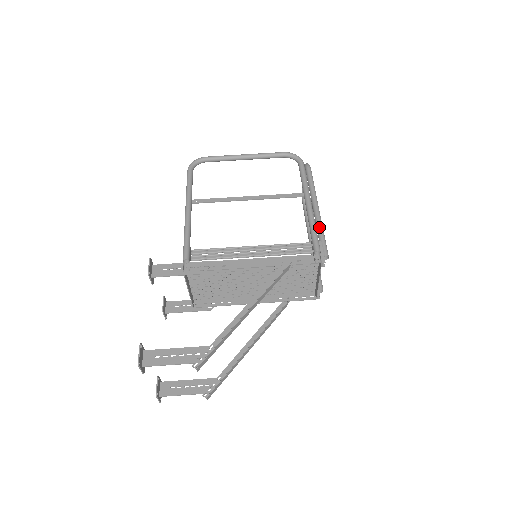
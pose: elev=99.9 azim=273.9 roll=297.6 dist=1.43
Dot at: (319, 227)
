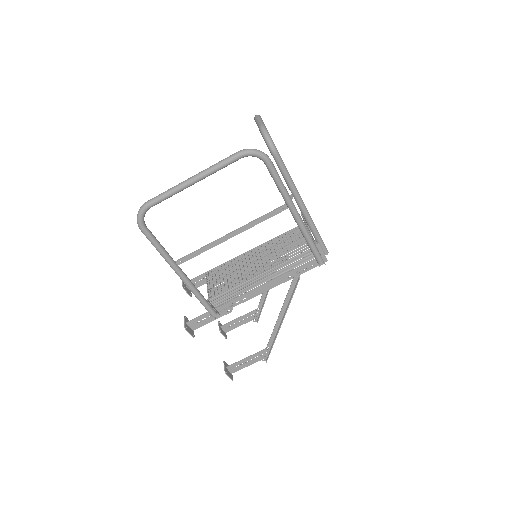
Dot at: (312, 230)
